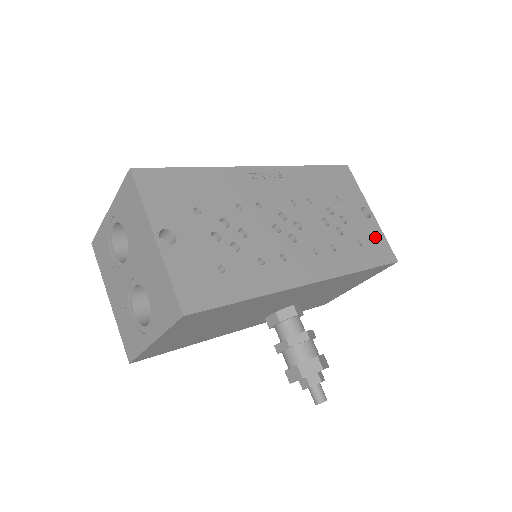
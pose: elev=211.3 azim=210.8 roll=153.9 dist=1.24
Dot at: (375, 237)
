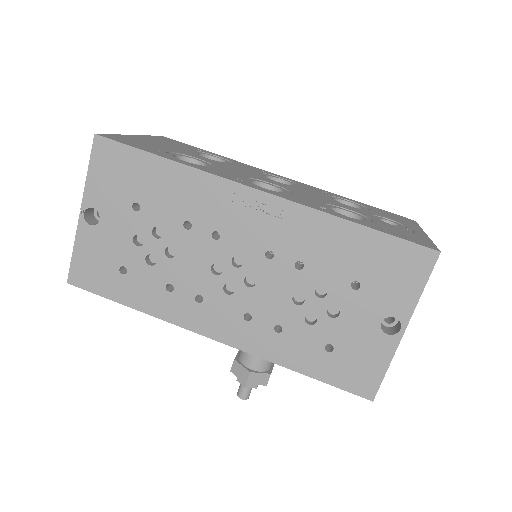
Dot at: (367, 358)
